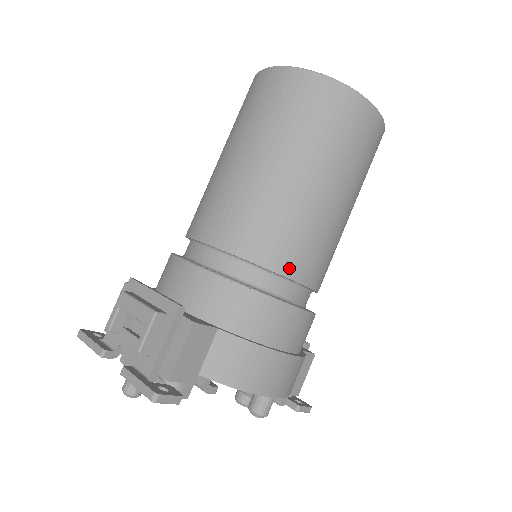
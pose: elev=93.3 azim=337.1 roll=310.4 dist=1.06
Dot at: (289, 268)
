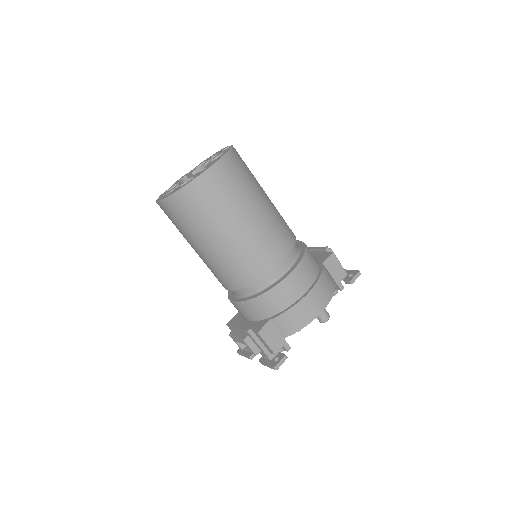
Dot at: (266, 269)
